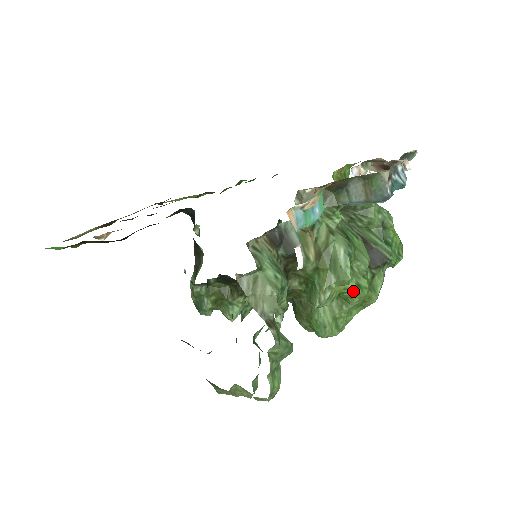
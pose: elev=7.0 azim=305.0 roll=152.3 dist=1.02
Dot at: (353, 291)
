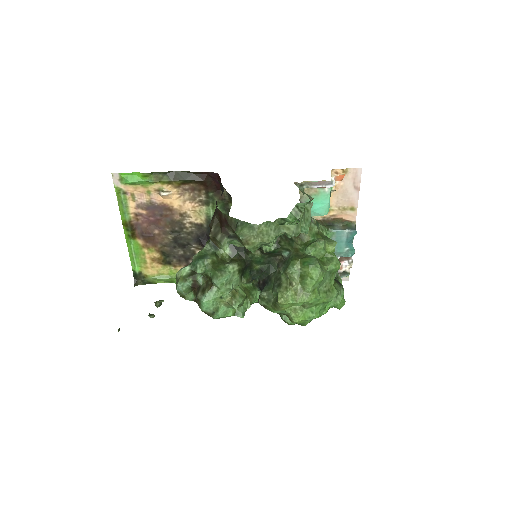
Dot at: (334, 256)
